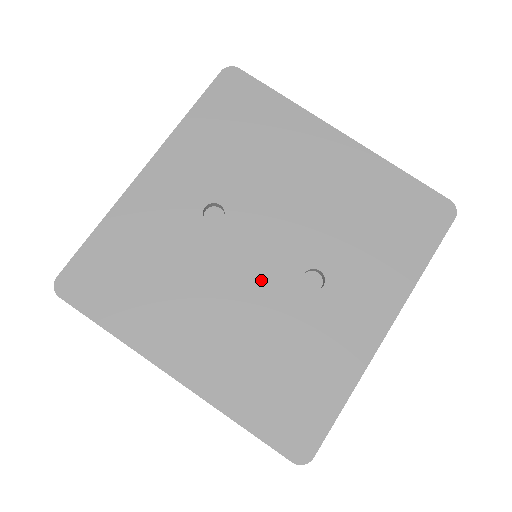
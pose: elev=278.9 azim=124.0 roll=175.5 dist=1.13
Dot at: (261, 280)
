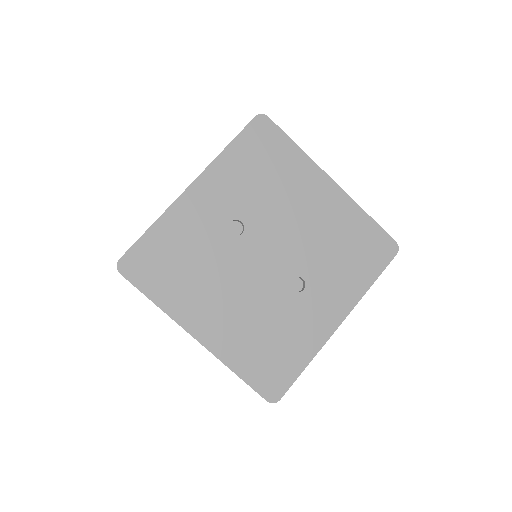
Dot at: (263, 280)
